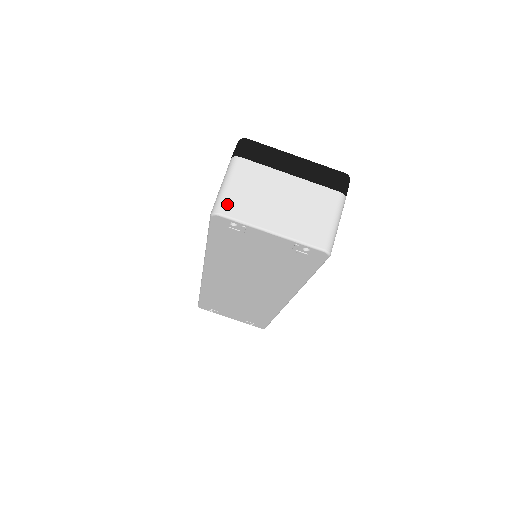
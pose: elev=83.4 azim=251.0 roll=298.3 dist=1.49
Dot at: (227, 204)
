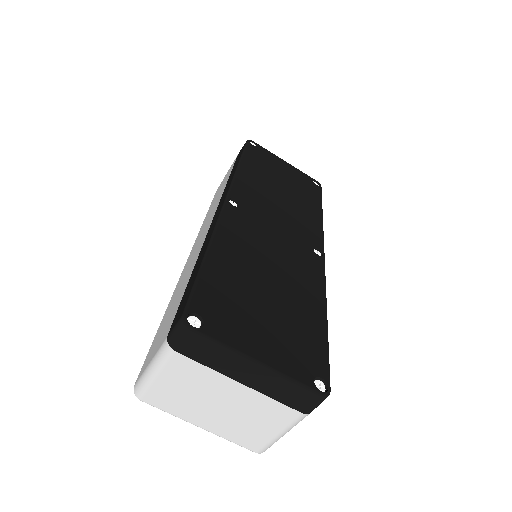
Dot at: (150, 394)
